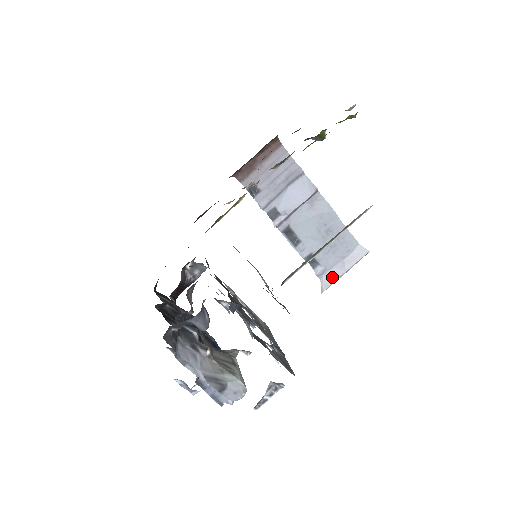
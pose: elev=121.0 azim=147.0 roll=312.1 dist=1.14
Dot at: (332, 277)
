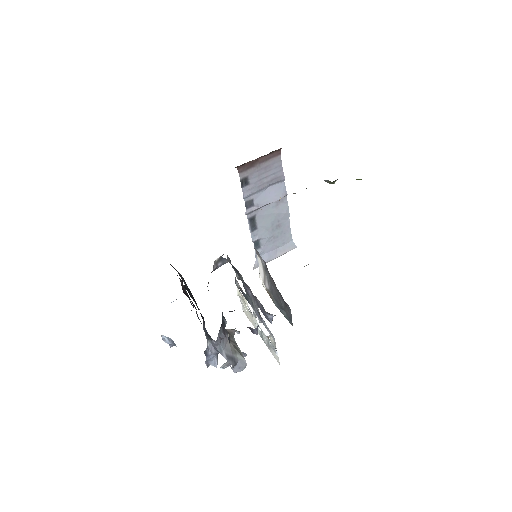
Dot at: (265, 259)
